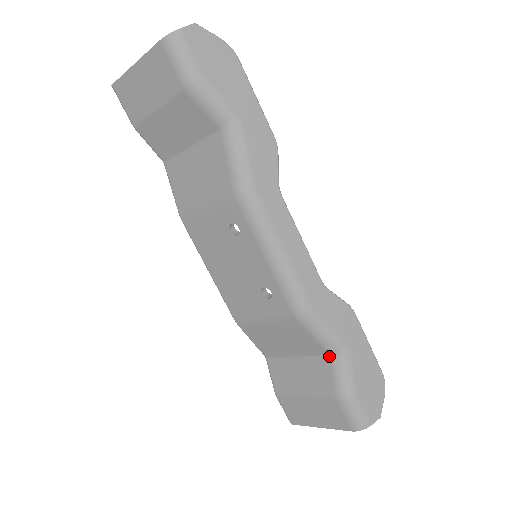
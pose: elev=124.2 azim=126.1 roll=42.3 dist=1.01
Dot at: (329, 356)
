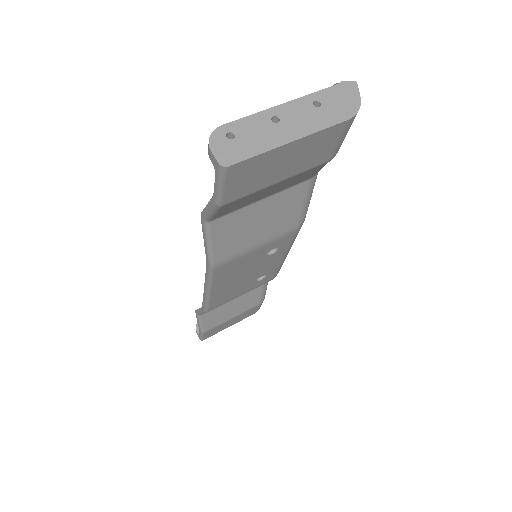
Dot at: (262, 285)
